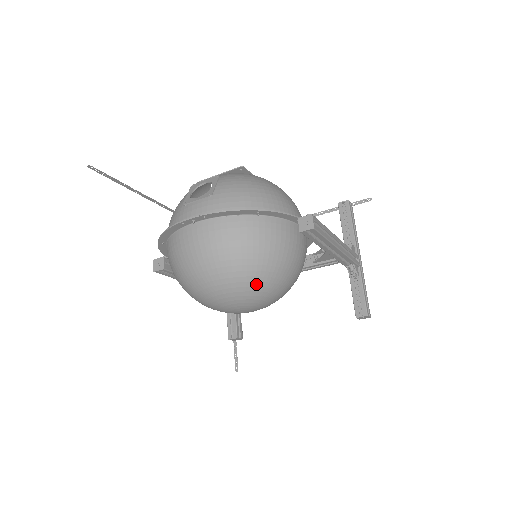
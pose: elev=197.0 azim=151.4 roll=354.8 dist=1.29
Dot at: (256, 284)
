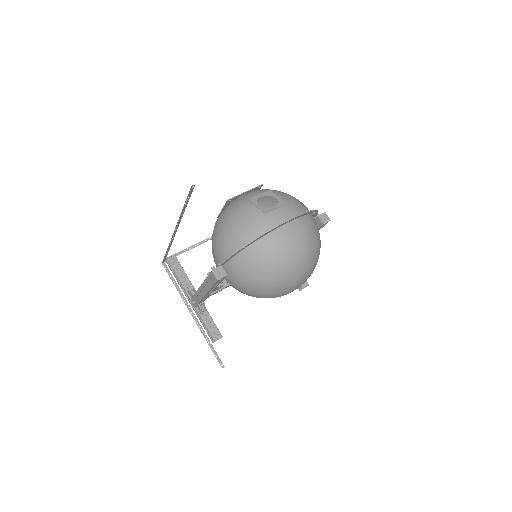
Dot at: (316, 263)
